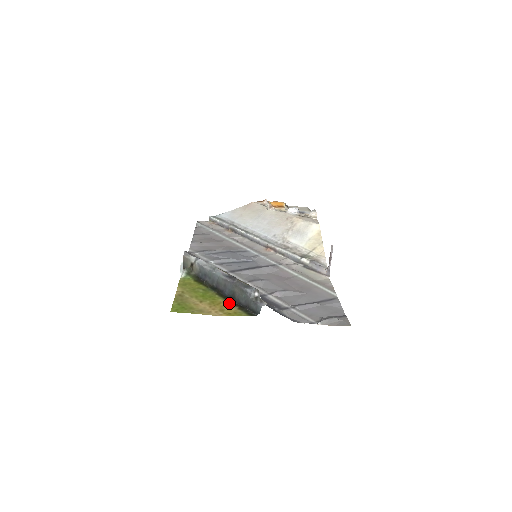
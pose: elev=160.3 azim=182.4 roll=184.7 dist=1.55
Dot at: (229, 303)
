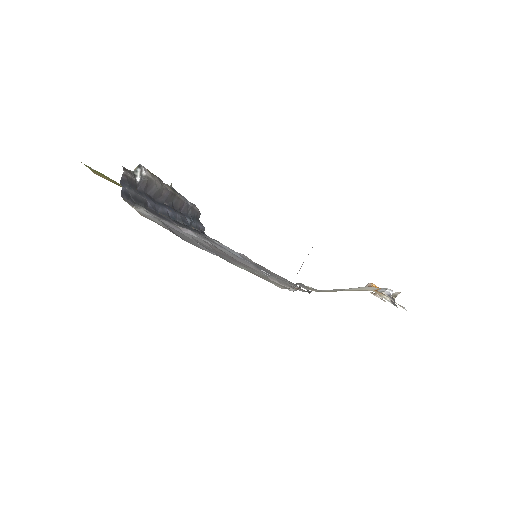
Dot at: occluded
